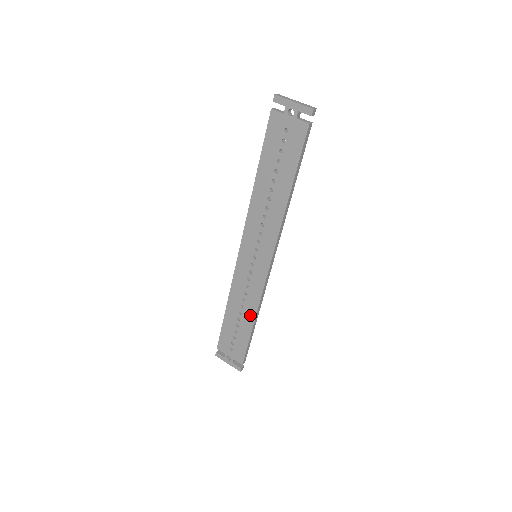
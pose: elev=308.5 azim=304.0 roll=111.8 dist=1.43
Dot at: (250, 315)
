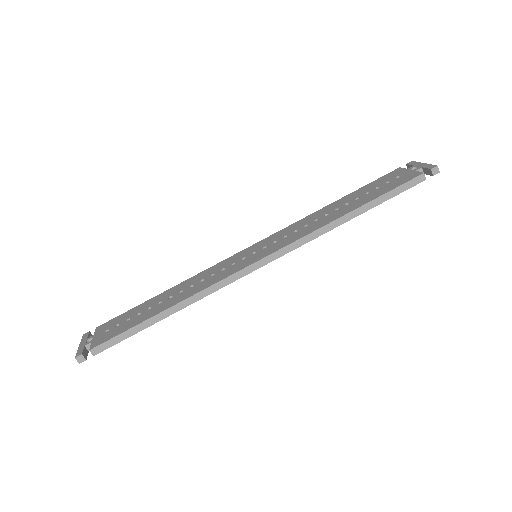
Dot at: (176, 300)
